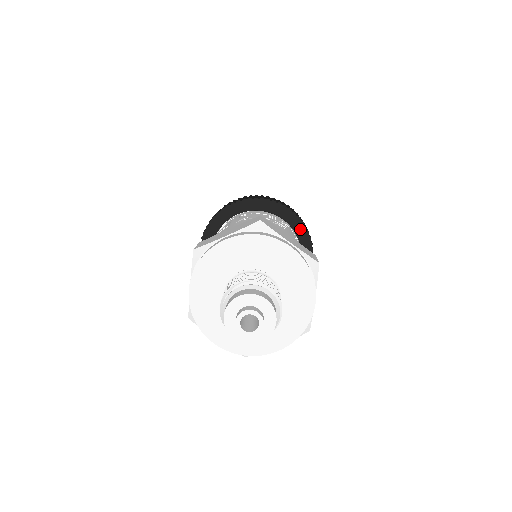
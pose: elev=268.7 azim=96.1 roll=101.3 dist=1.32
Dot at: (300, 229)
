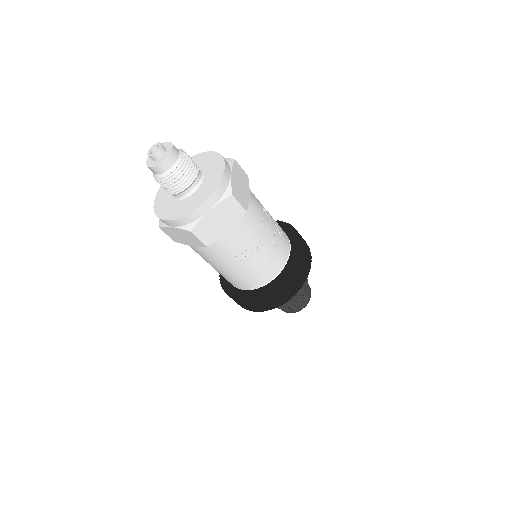
Dot at: (293, 259)
